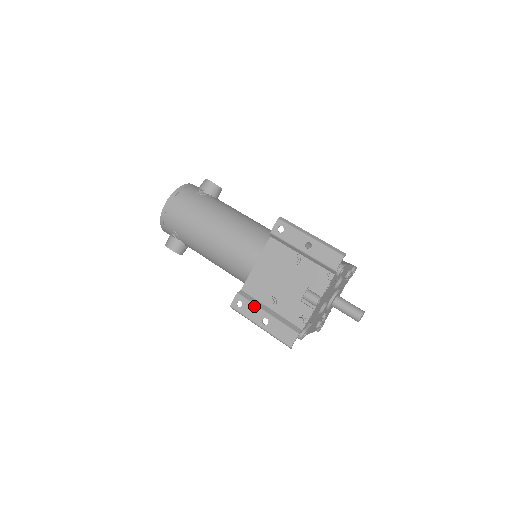
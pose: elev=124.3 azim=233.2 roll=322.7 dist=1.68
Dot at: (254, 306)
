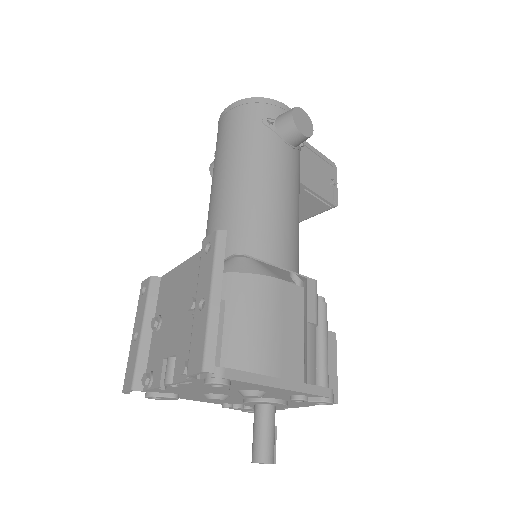
Dot at: (144, 308)
